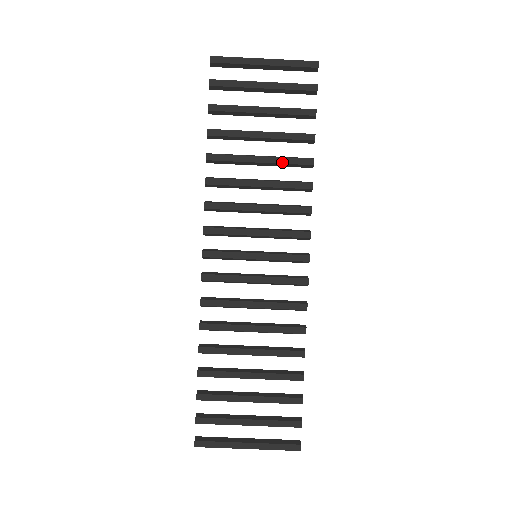
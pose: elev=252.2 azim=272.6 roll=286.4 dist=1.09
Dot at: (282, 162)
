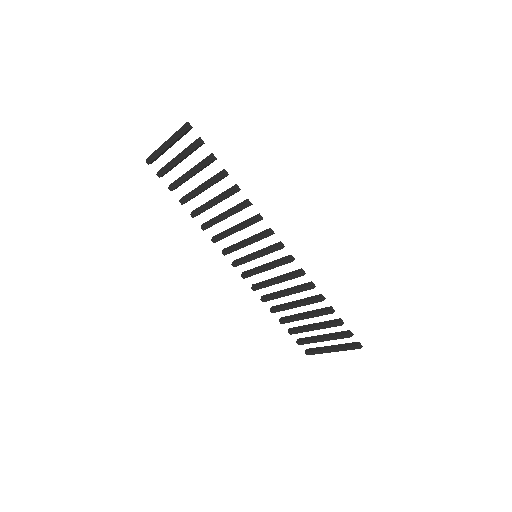
Dot at: (222, 199)
